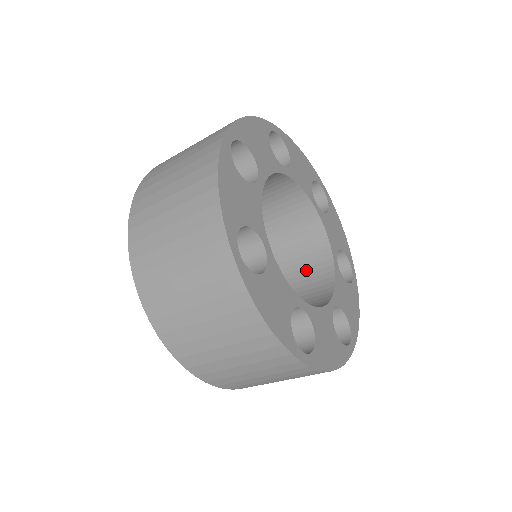
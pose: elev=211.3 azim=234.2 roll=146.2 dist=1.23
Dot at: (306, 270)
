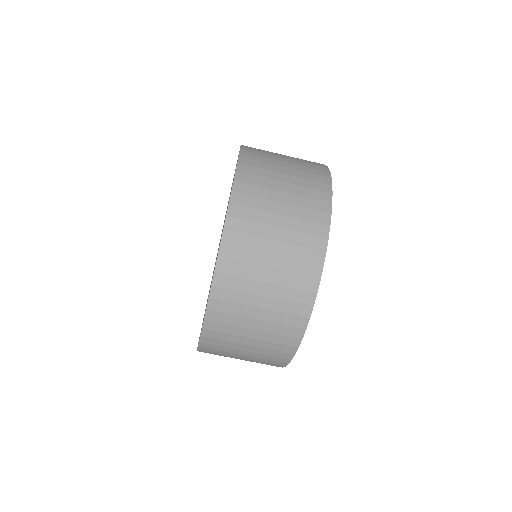
Dot at: occluded
